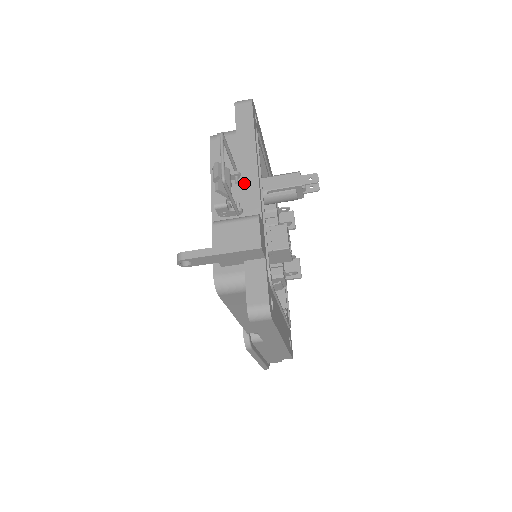
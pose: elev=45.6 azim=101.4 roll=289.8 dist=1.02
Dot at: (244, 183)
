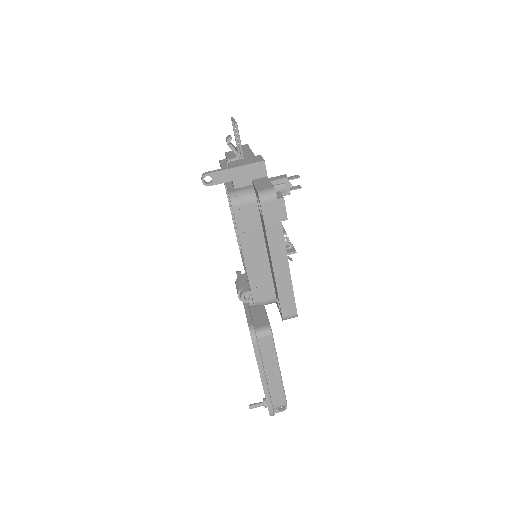
Dot at: occluded
